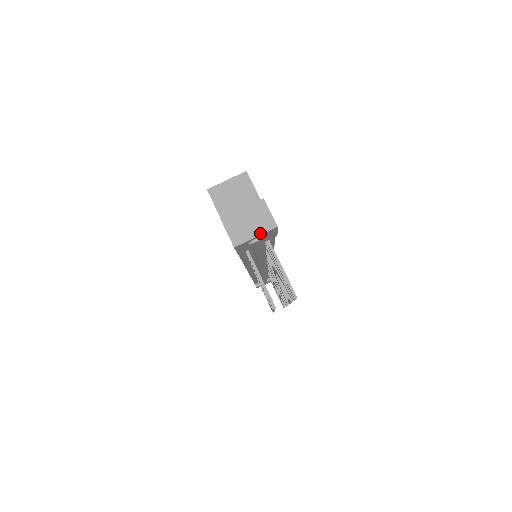
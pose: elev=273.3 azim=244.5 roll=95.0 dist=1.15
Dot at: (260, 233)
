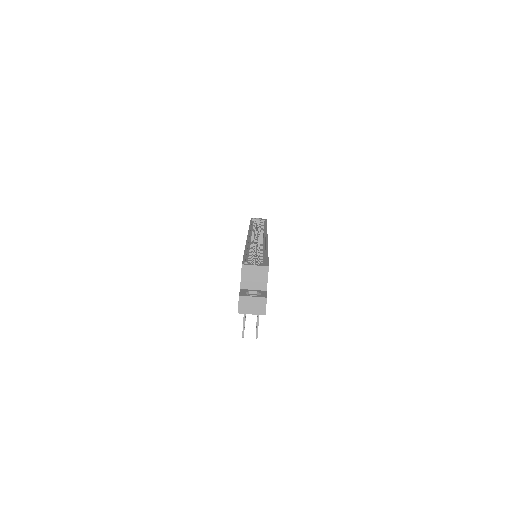
Dot at: (255, 314)
